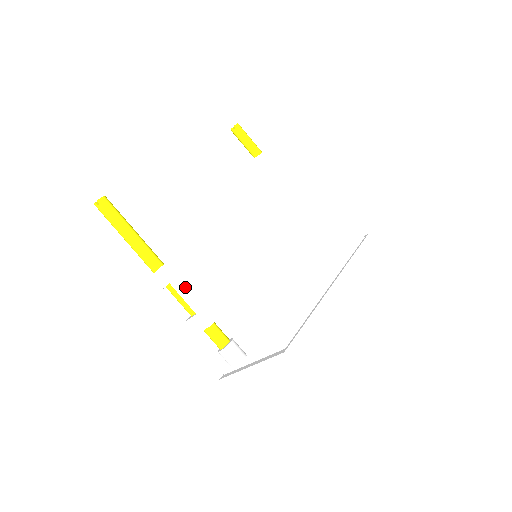
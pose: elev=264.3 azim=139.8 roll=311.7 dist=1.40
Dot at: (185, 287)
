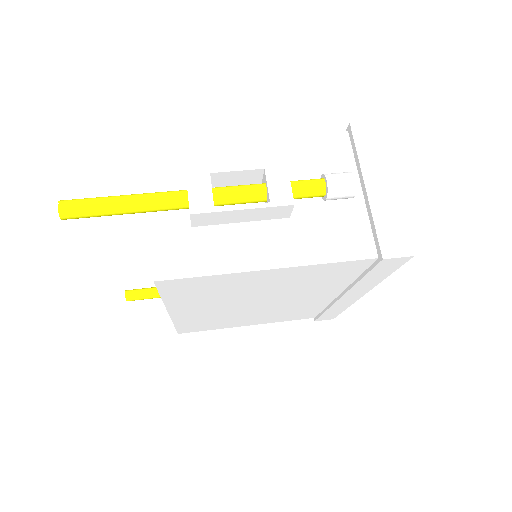
Dot at: (227, 173)
